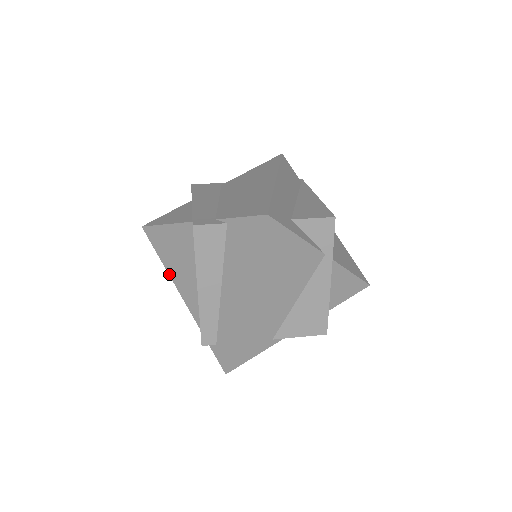
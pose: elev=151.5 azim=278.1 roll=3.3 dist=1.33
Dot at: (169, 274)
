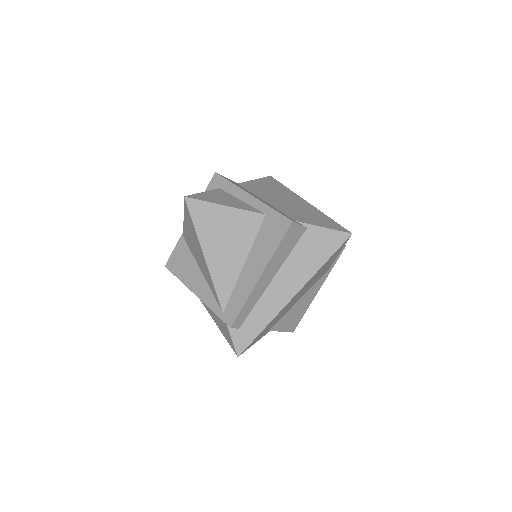
Dot at: (204, 252)
